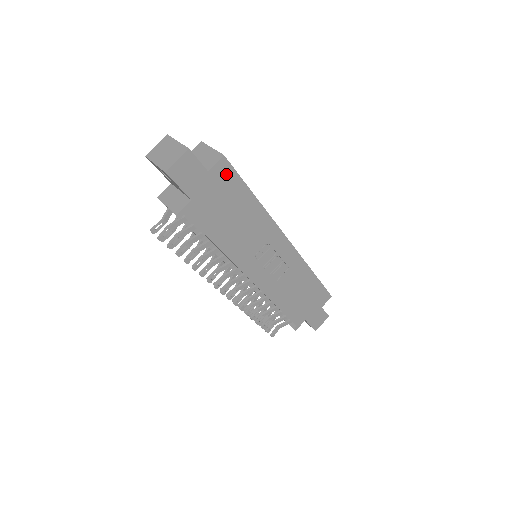
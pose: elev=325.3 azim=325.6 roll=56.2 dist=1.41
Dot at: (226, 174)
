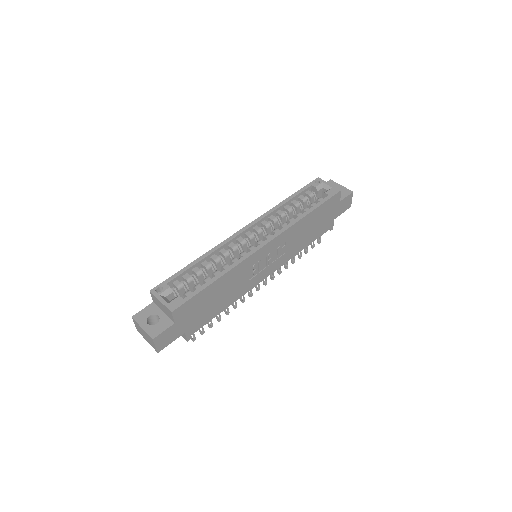
Dot at: (185, 308)
